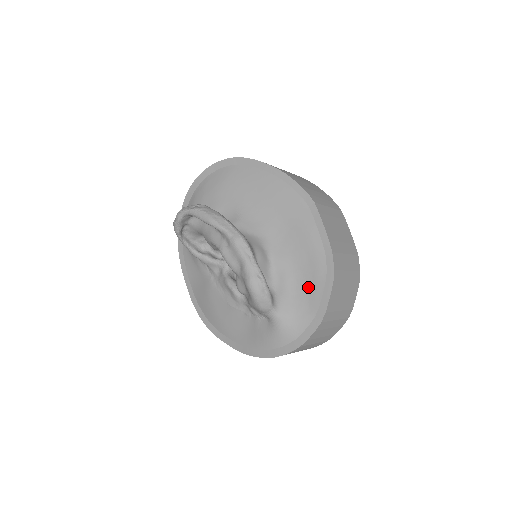
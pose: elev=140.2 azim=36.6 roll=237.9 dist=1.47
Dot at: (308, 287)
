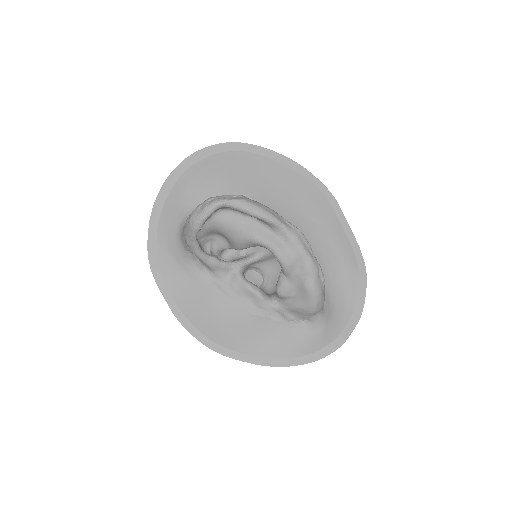
Dot at: (342, 283)
